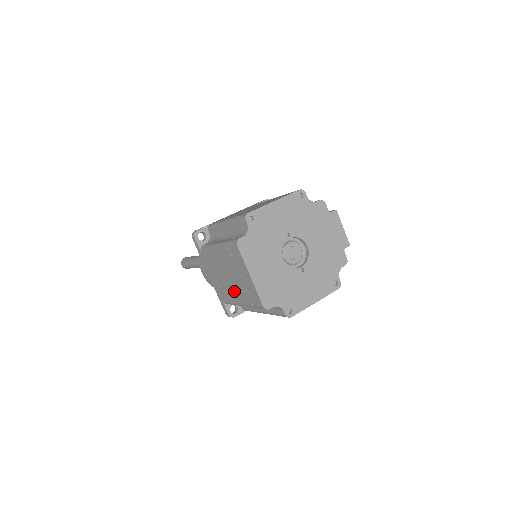
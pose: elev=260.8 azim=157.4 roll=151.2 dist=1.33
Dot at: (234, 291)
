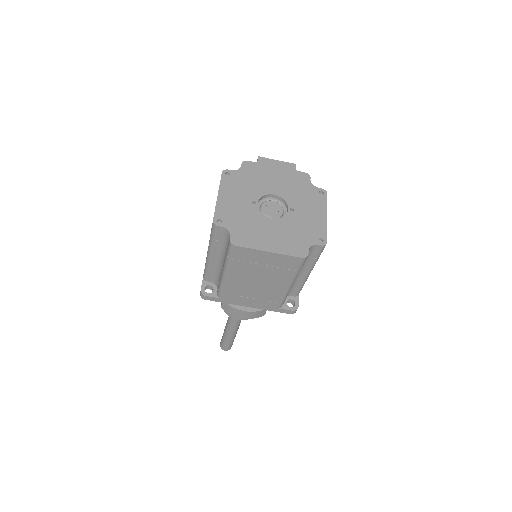
Dot at: (274, 285)
